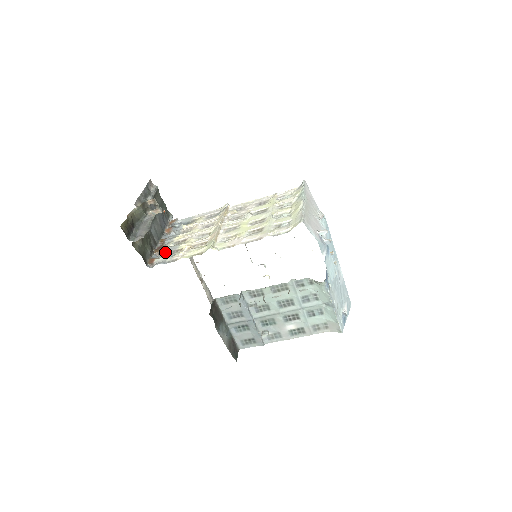
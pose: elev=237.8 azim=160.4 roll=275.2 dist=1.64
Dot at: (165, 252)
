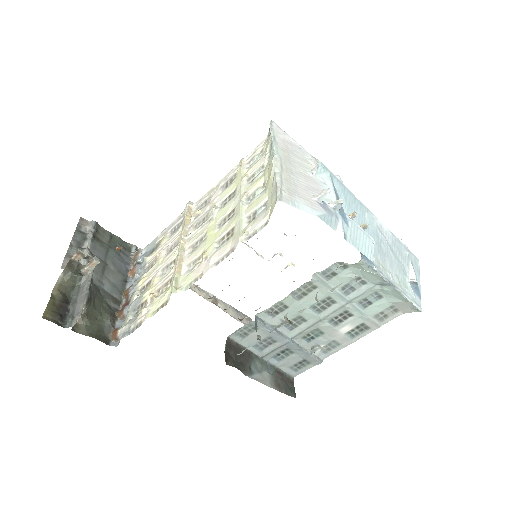
Dot at: (128, 313)
